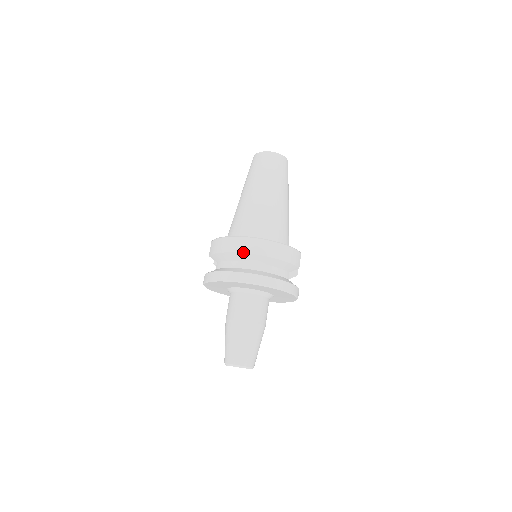
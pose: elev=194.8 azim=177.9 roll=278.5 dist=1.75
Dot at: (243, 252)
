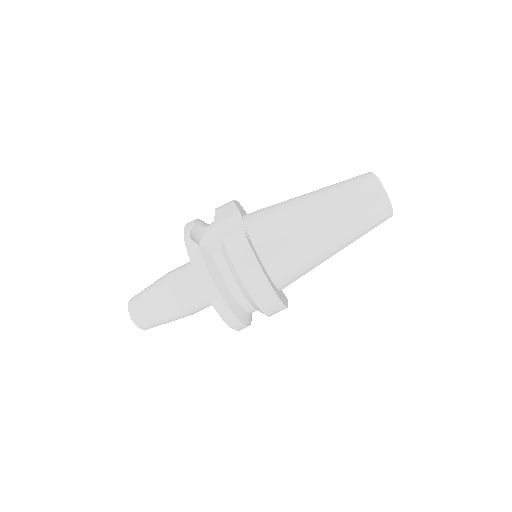
Dot at: (253, 298)
